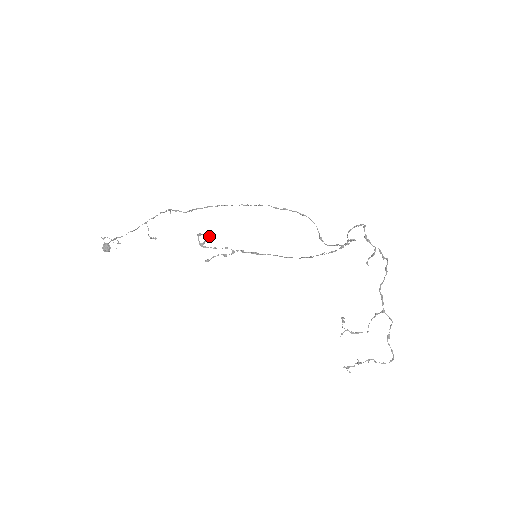
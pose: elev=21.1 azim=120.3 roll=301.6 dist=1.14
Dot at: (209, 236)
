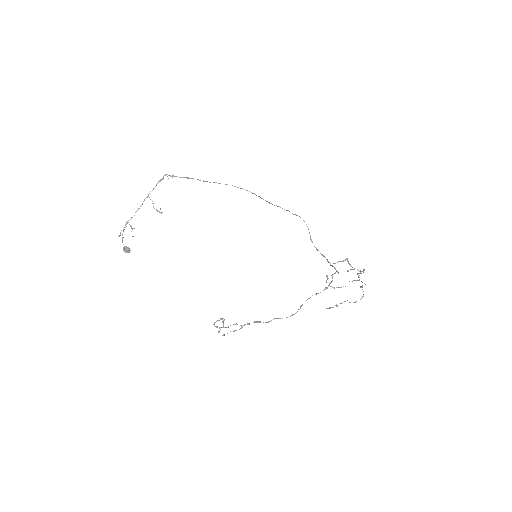
Dot at: occluded
